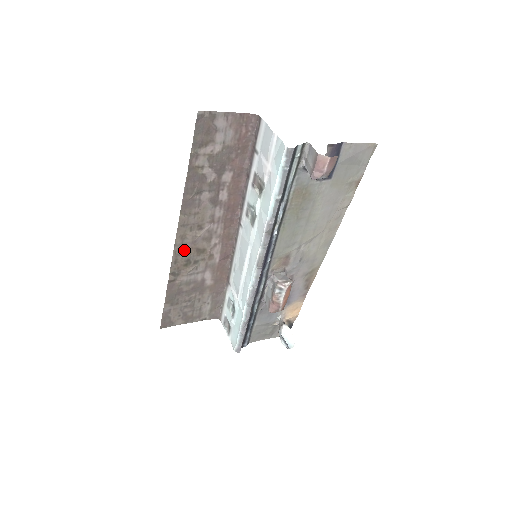
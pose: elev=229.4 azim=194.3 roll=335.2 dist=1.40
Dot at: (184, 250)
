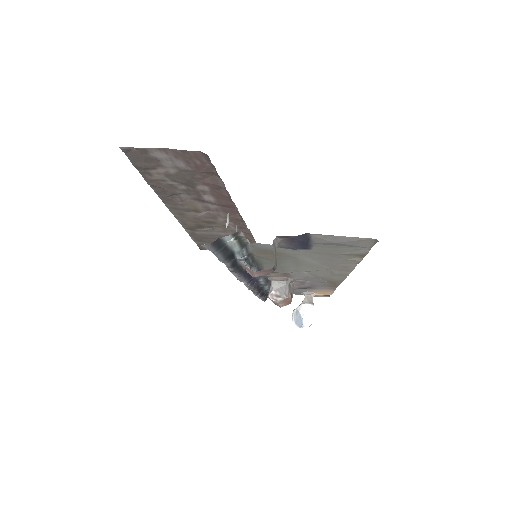
Dot at: (189, 220)
